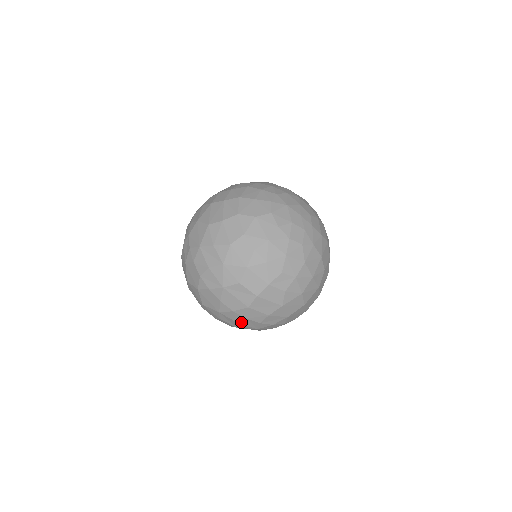
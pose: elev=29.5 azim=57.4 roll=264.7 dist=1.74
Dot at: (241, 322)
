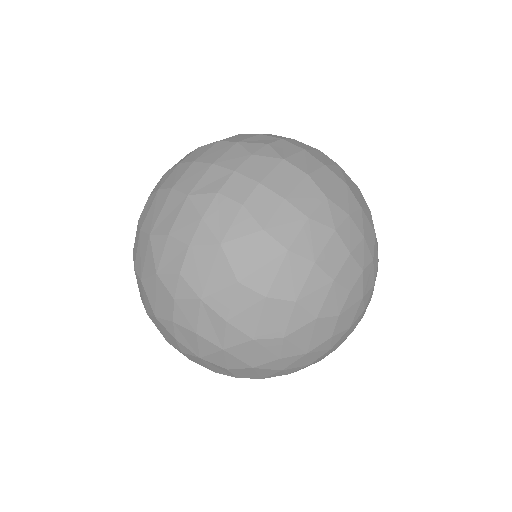
Dot at: occluded
